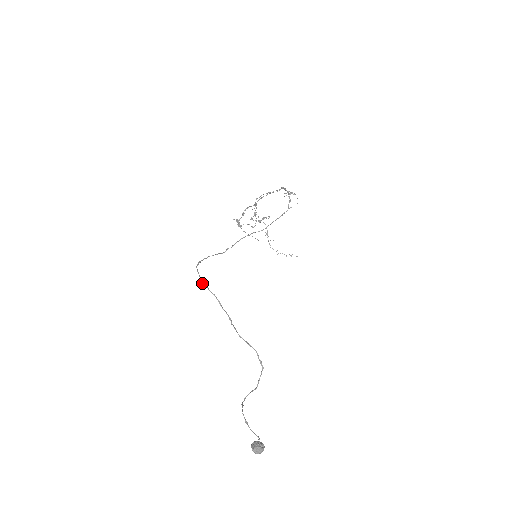
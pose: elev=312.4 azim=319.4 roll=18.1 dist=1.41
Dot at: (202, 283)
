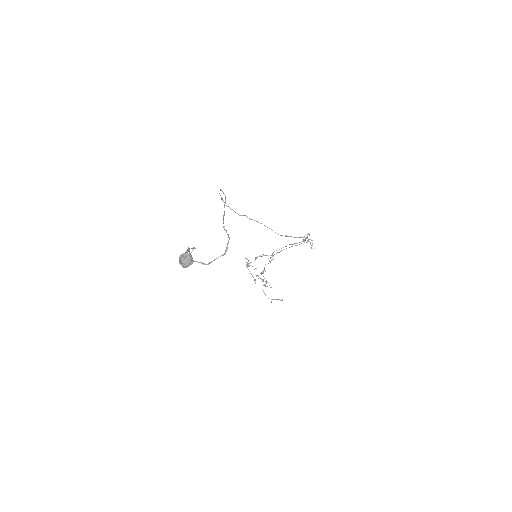
Dot at: (220, 189)
